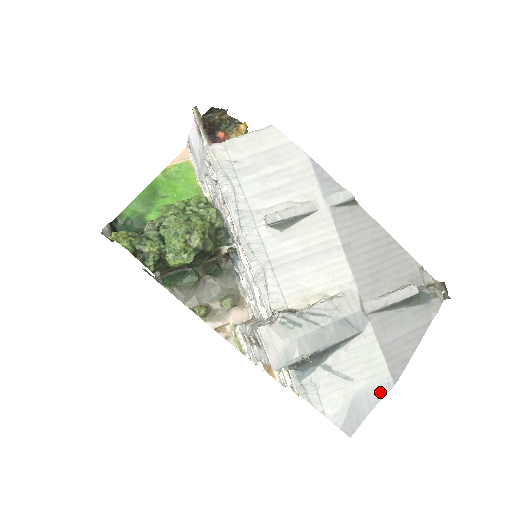
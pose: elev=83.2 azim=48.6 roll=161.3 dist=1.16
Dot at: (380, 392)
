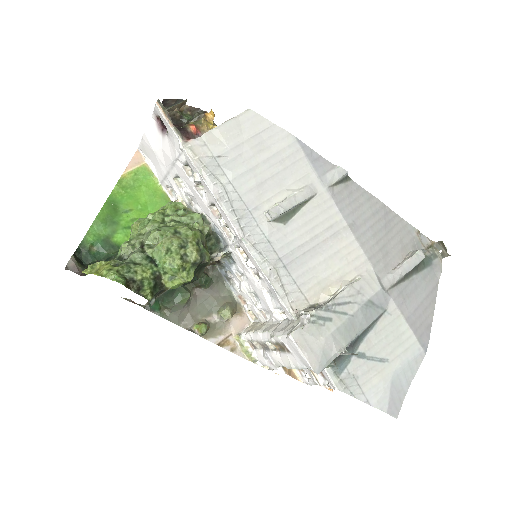
Dot at: (414, 365)
